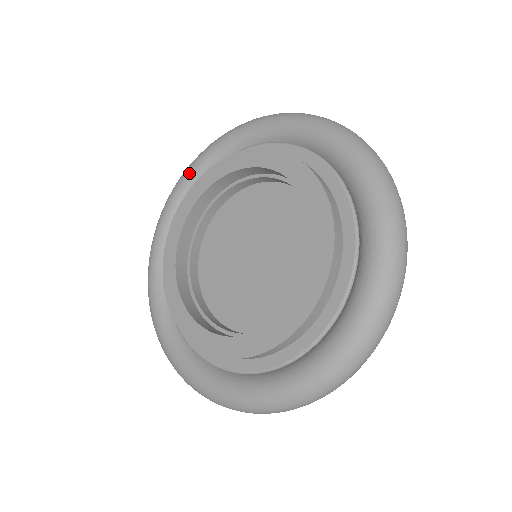
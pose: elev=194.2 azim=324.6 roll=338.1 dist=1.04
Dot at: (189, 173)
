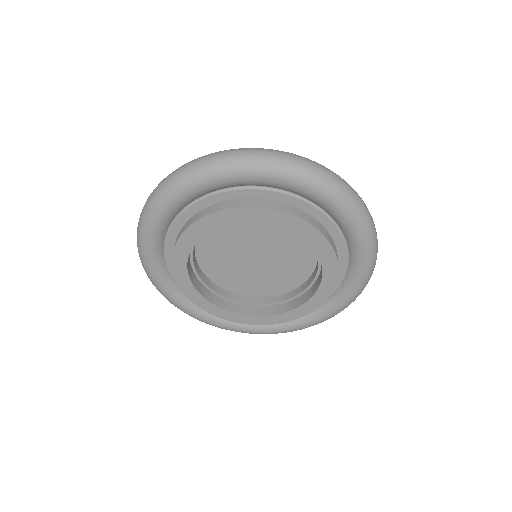
Dot at: (251, 177)
